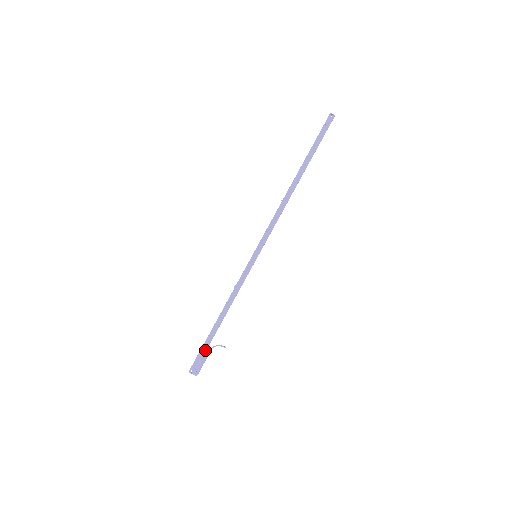
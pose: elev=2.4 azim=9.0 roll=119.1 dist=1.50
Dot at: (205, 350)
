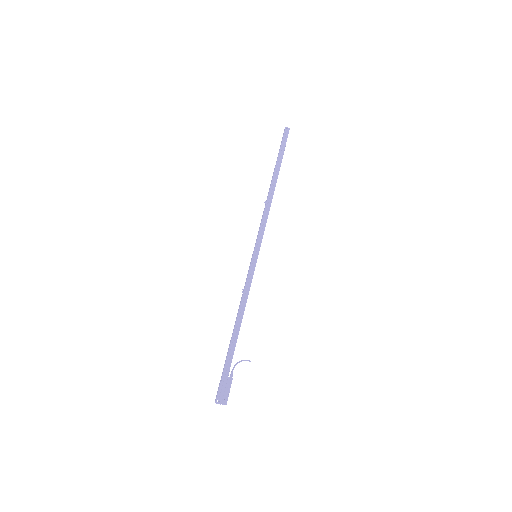
Dot at: (229, 369)
